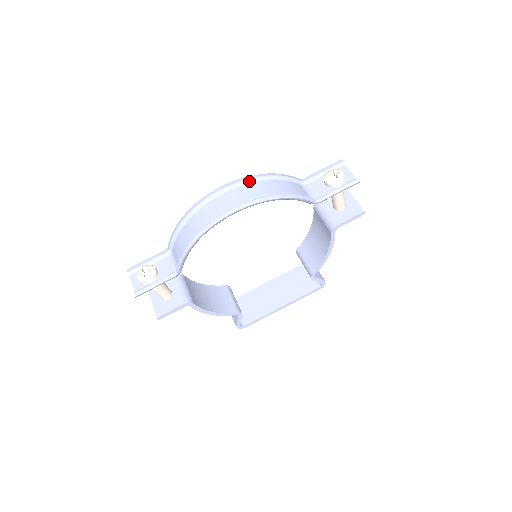
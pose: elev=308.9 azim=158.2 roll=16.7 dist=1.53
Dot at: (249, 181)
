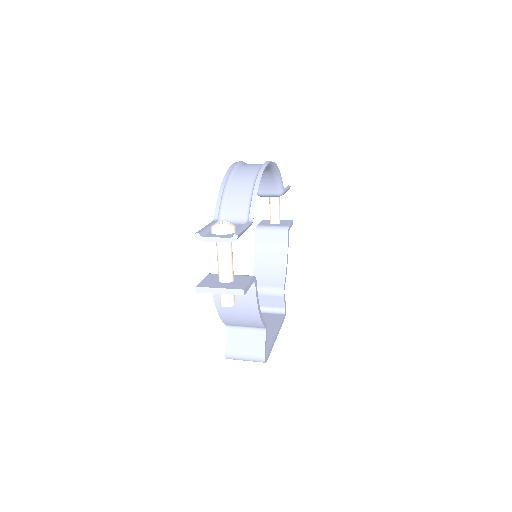
Dot at: occluded
